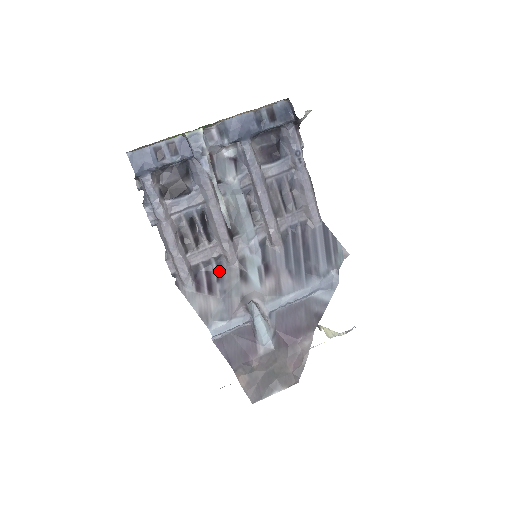
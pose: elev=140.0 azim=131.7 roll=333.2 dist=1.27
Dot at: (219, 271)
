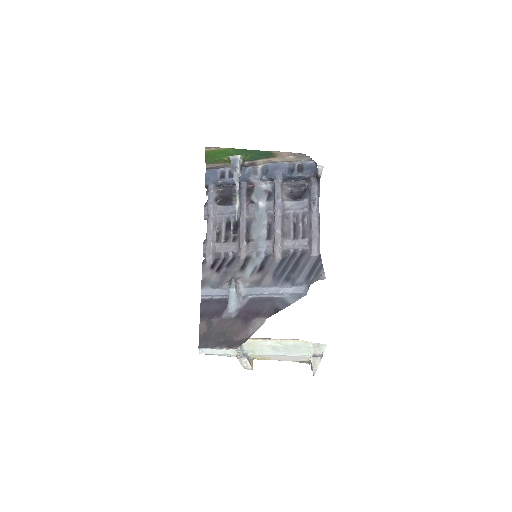
Dot at: (231, 261)
